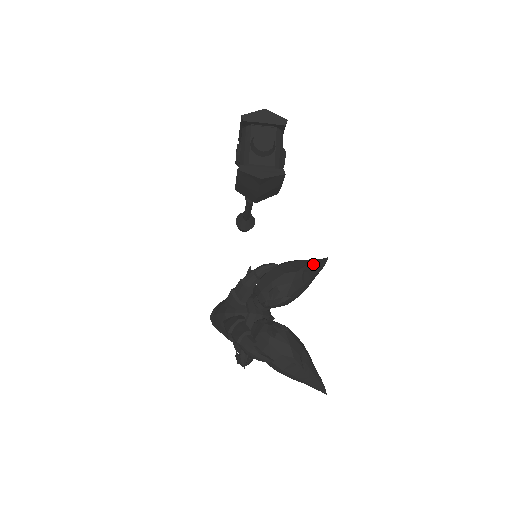
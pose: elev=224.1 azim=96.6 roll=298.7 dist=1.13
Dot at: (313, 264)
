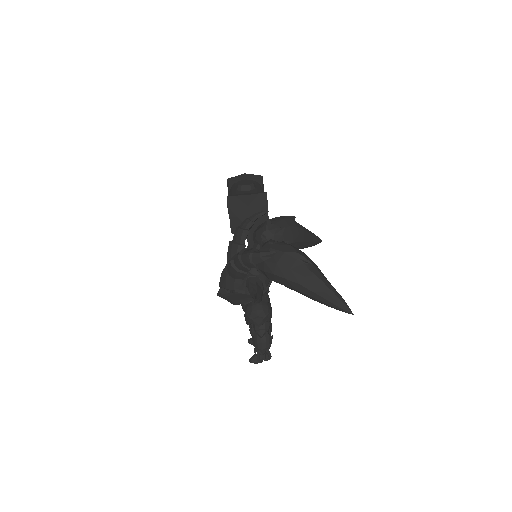
Dot at: occluded
